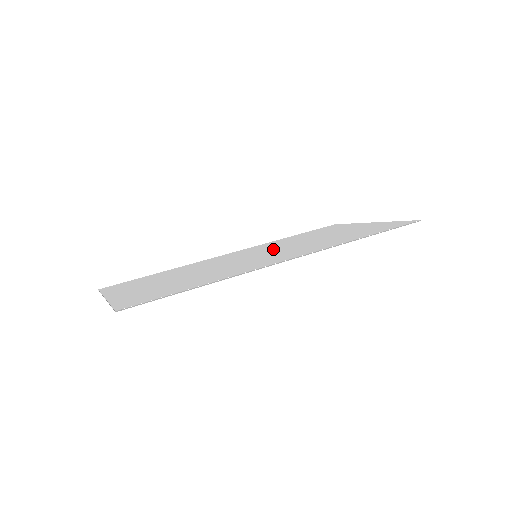
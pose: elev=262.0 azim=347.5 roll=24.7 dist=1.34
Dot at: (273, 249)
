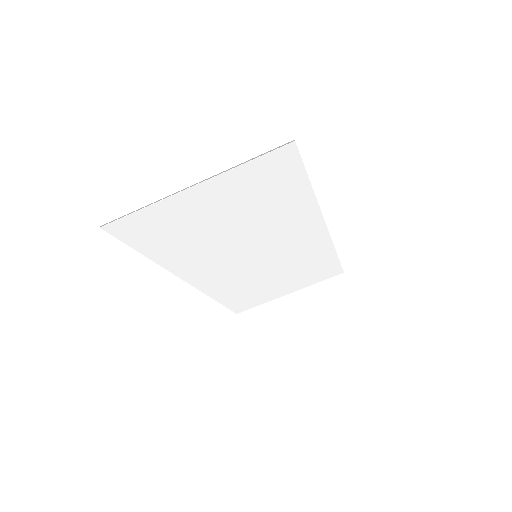
Dot at: (256, 265)
